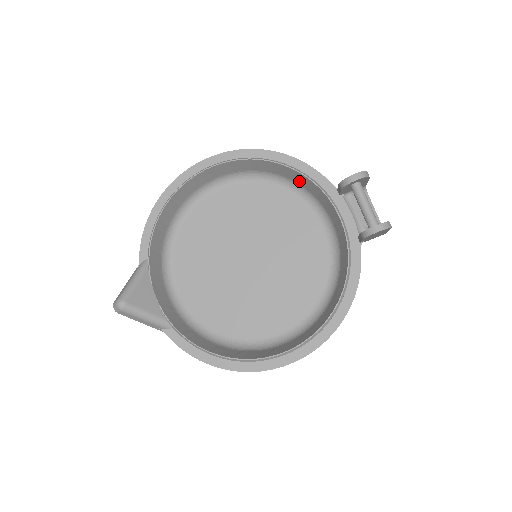
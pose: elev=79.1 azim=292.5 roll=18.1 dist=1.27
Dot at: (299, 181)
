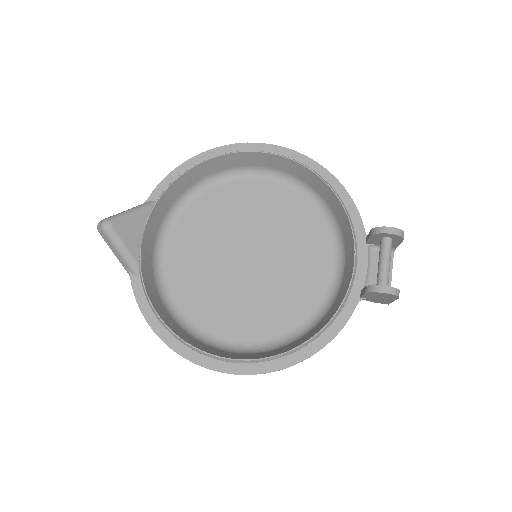
Dot at: (335, 210)
